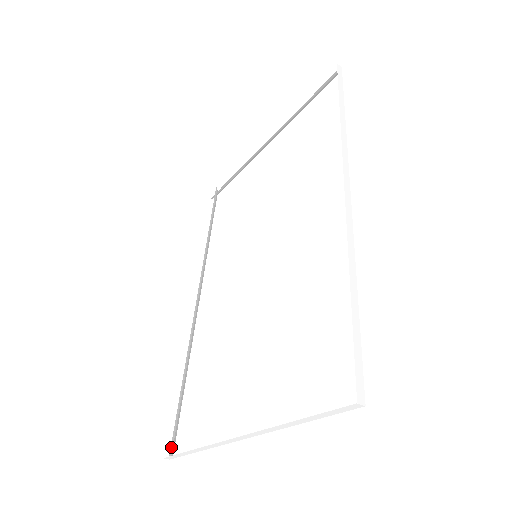
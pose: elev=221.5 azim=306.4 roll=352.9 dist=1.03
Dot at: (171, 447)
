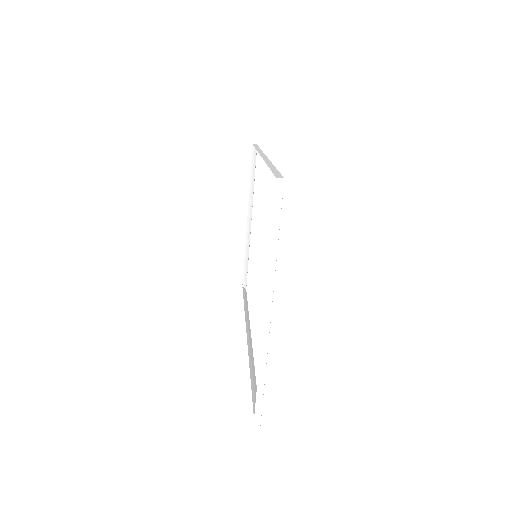
Dot at: (254, 413)
